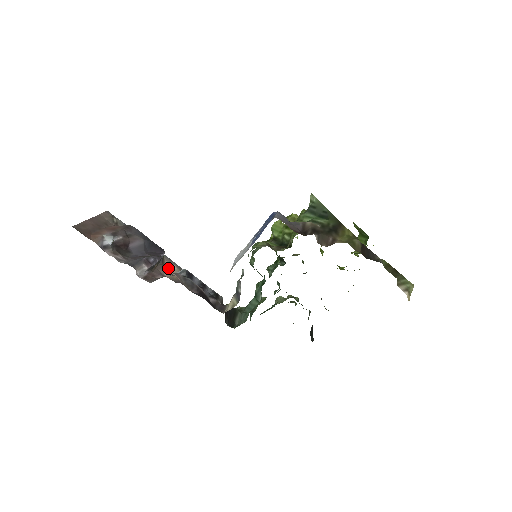
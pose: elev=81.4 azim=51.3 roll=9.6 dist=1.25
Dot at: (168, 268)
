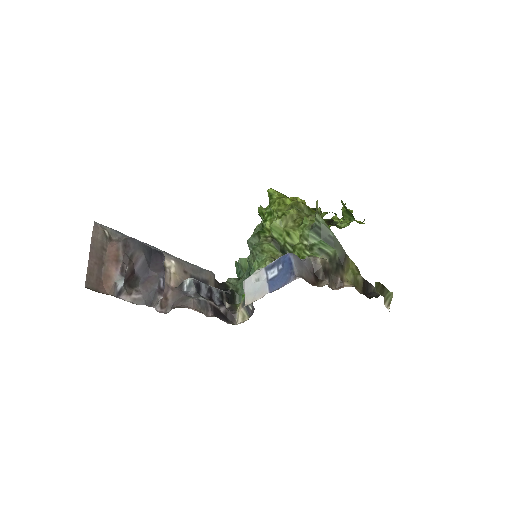
Dot at: (169, 269)
